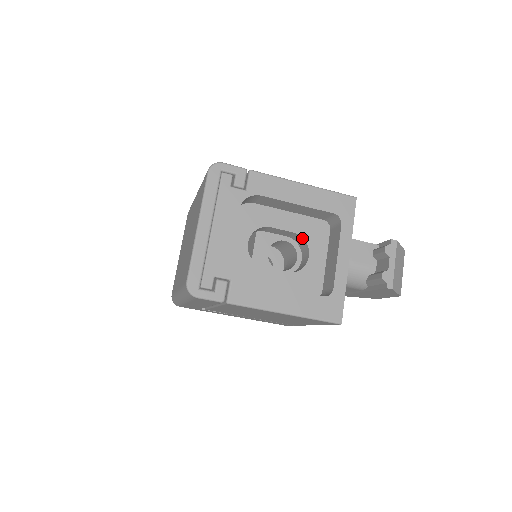
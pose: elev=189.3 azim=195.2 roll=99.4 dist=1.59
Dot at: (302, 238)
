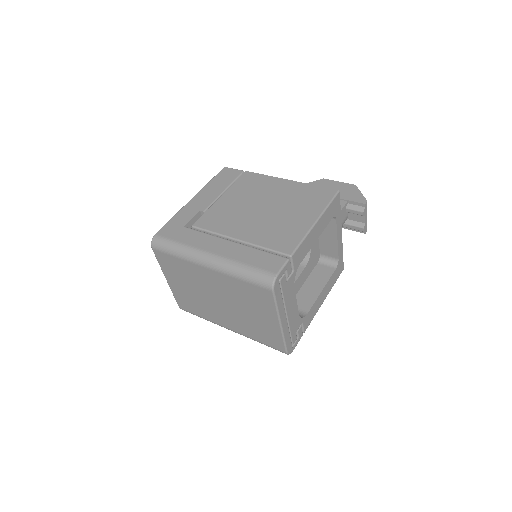
Dot at: occluded
